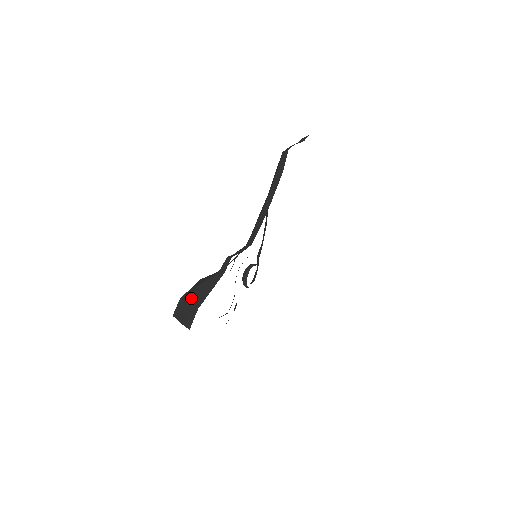
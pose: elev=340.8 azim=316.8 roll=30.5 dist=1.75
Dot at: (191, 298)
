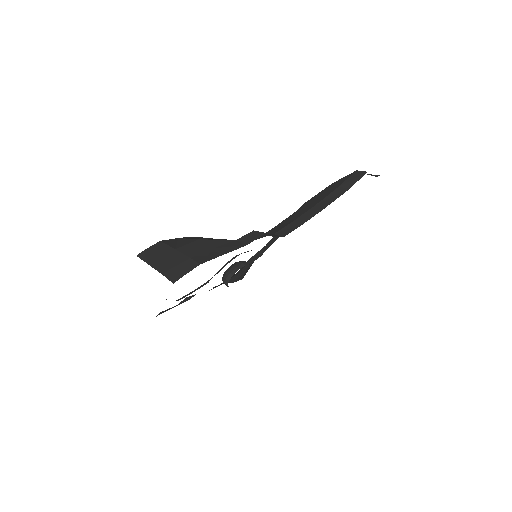
Dot at: (186, 247)
